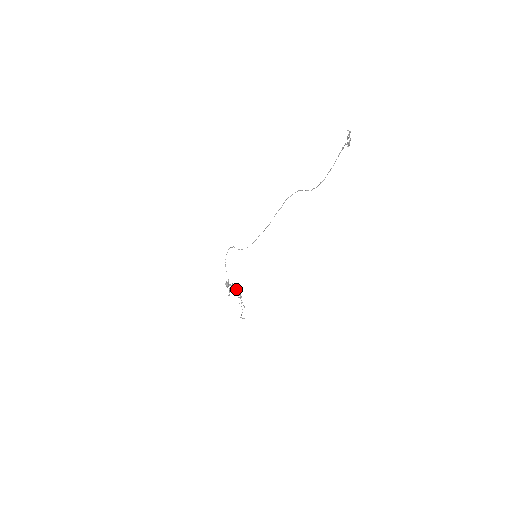
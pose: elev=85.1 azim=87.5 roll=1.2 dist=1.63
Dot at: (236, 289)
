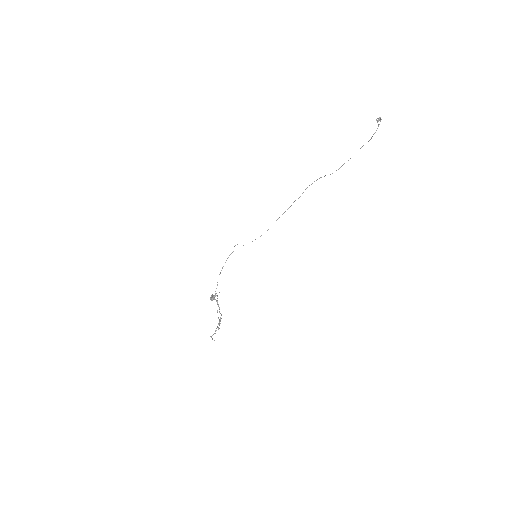
Dot at: (219, 309)
